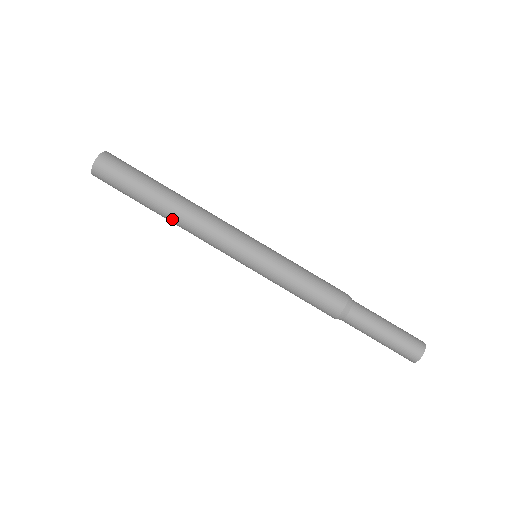
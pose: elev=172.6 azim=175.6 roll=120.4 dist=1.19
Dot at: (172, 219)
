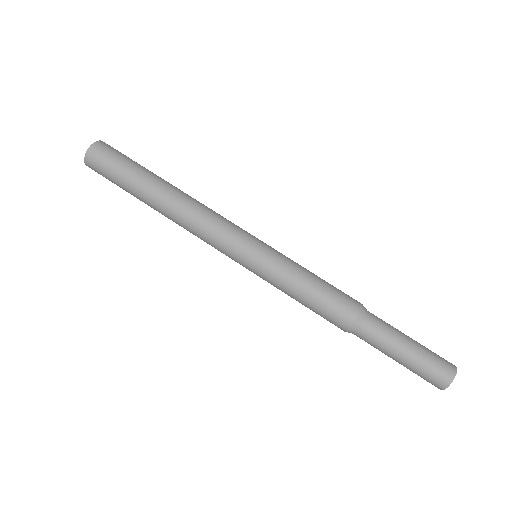
Dot at: (165, 216)
